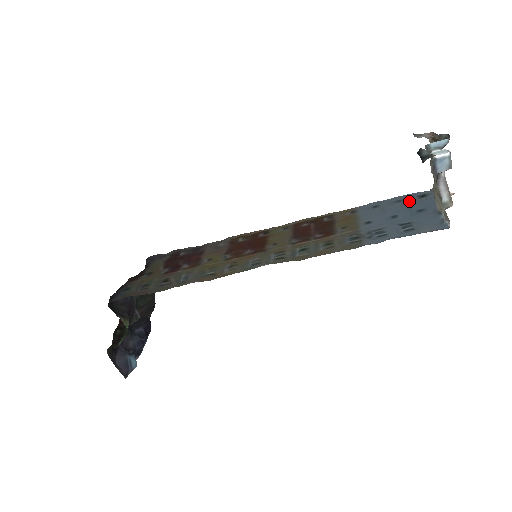
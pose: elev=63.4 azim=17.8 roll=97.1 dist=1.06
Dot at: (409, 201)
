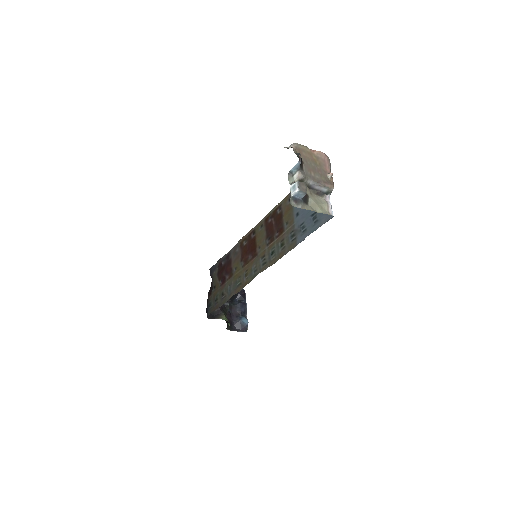
Dot at: occluded
